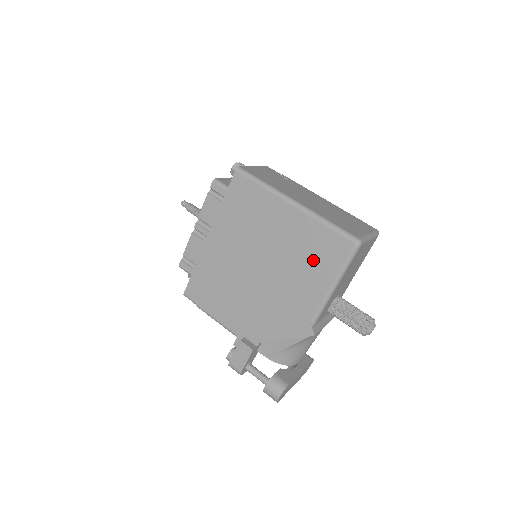
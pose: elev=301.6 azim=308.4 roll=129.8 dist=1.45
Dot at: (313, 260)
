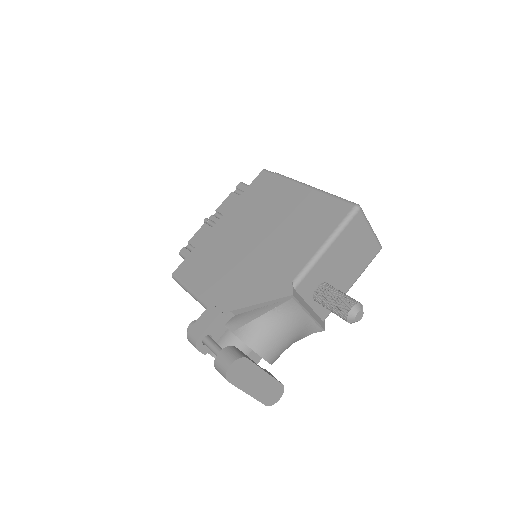
Dot at: (311, 225)
